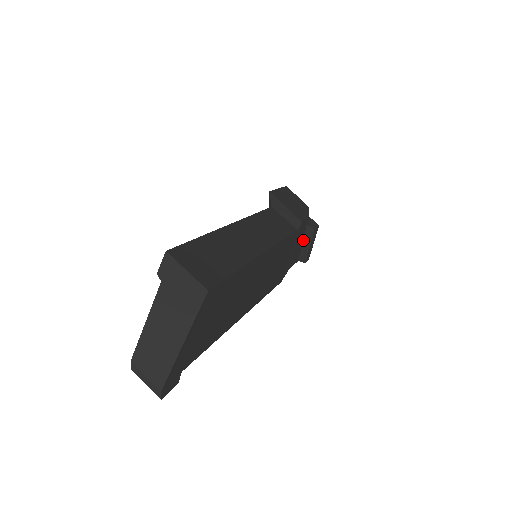
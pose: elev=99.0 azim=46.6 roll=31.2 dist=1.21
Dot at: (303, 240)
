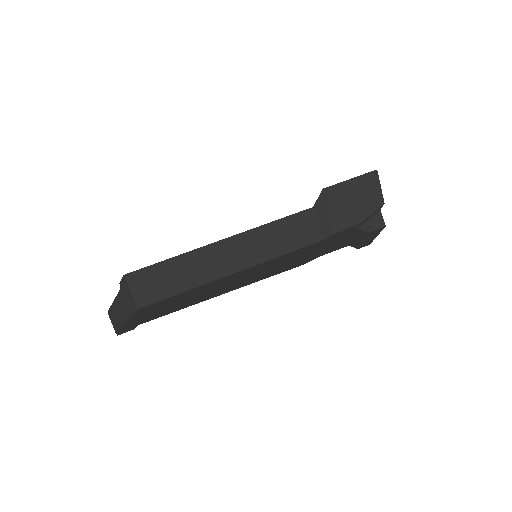
Dot at: (354, 235)
